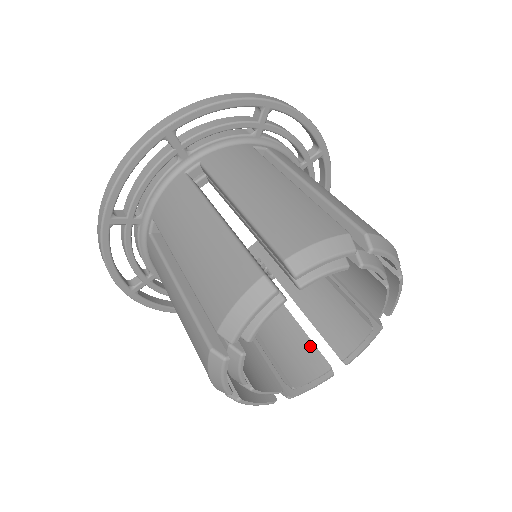
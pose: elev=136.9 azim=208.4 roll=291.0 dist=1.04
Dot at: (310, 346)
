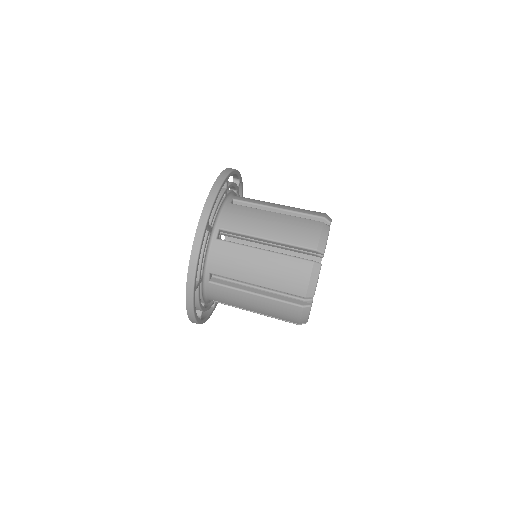
Dot at: occluded
